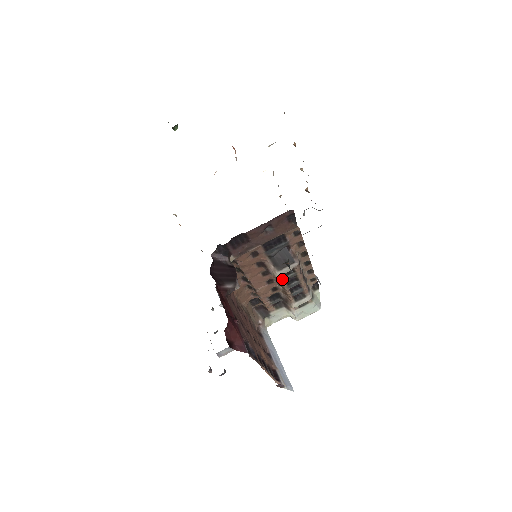
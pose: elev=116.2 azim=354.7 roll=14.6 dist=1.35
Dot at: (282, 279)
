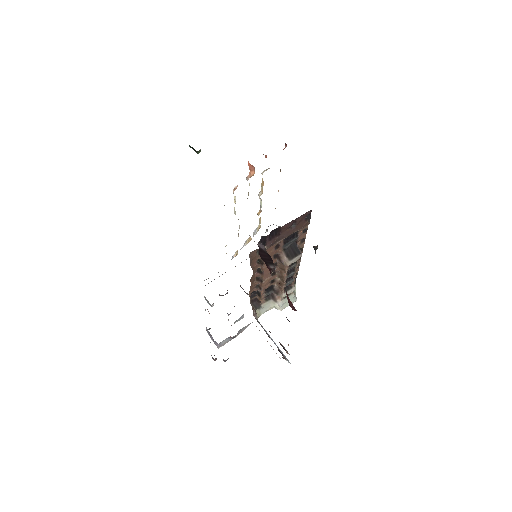
Dot at: (287, 269)
